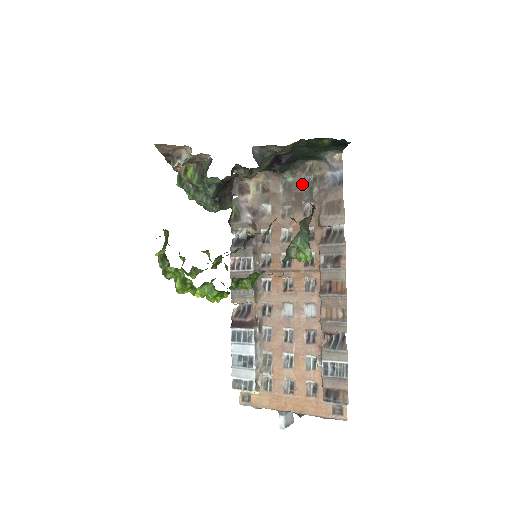
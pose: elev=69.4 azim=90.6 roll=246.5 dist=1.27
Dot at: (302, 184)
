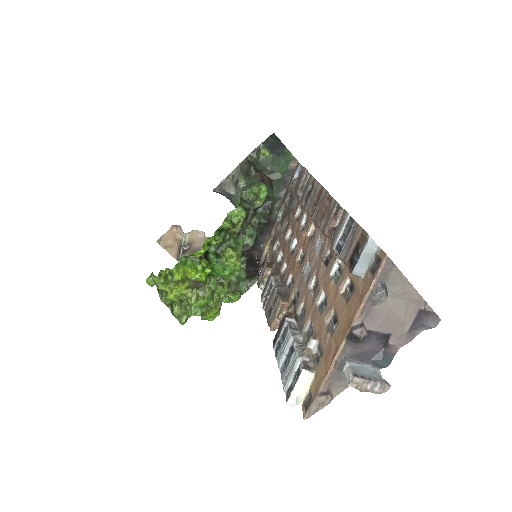
Dot at: (286, 203)
